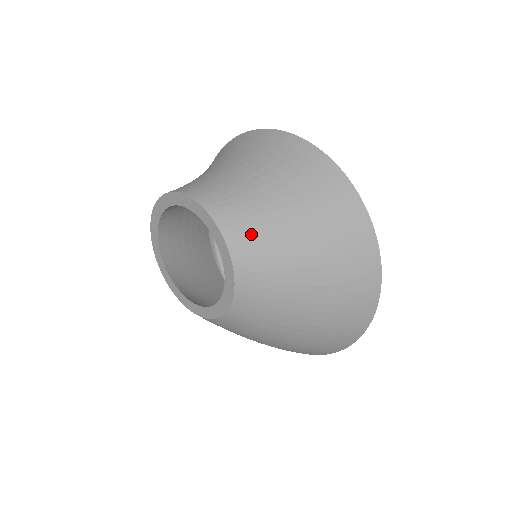
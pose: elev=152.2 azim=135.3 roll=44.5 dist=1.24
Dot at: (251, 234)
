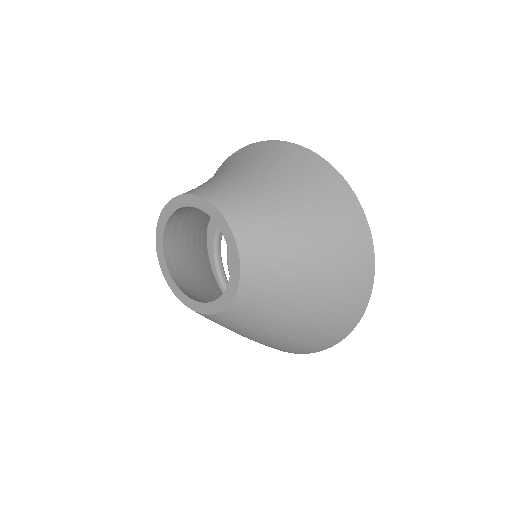
Dot at: (244, 206)
